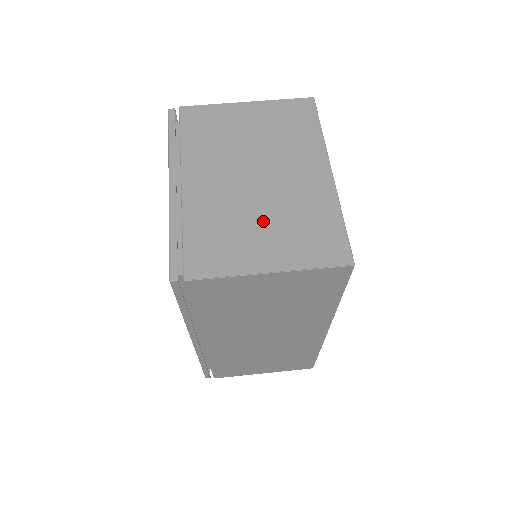
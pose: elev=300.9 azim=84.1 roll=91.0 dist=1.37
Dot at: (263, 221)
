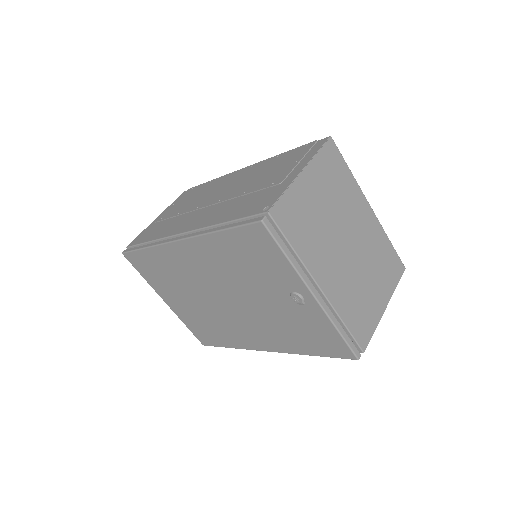
Dot at: (368, 277)
